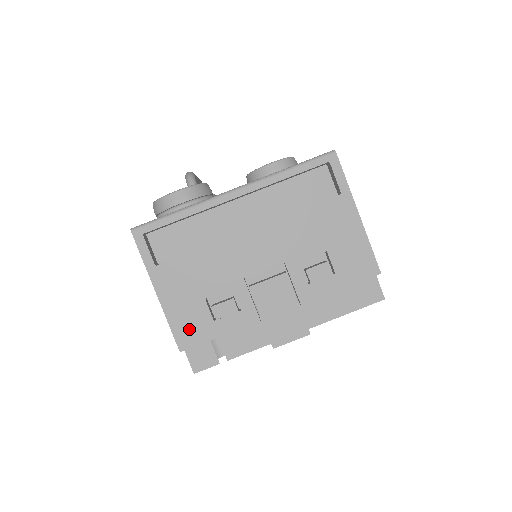
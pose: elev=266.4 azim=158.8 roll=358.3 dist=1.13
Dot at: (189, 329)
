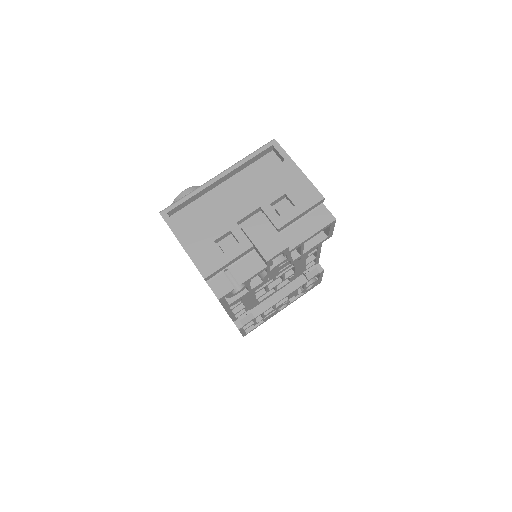
Dot at: (207, 263)
